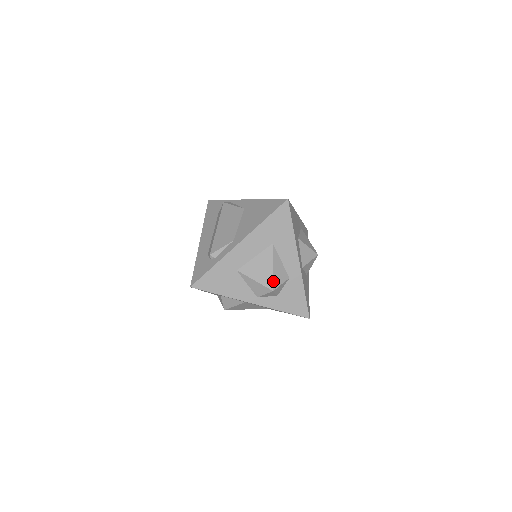
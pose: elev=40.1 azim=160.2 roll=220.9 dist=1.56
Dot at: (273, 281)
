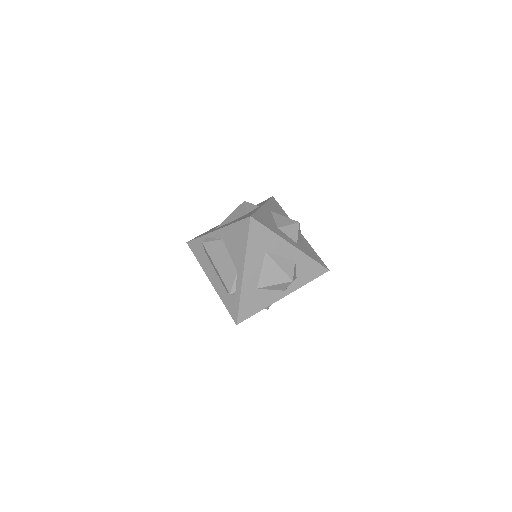
Dot at: (287, 275)
